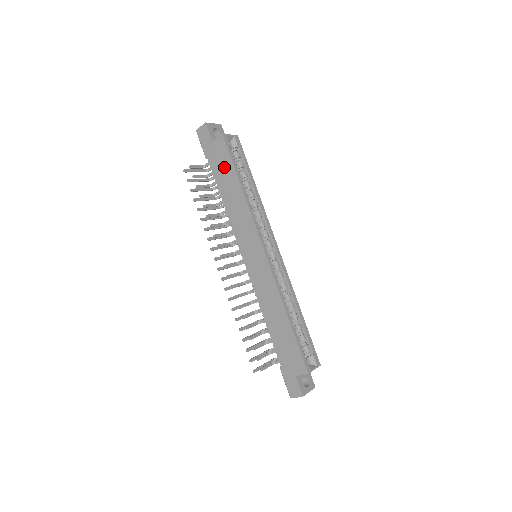
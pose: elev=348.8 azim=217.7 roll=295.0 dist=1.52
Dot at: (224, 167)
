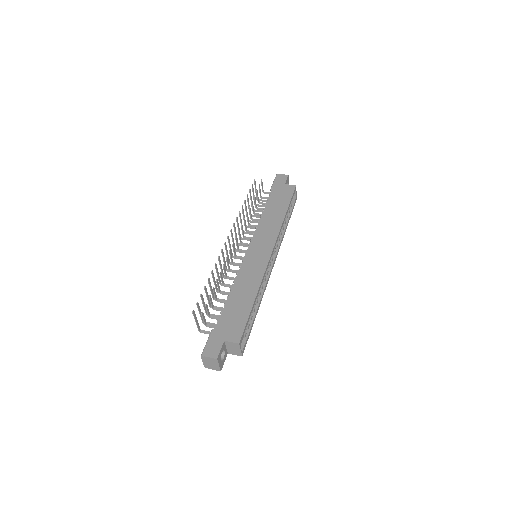
Dot at: (282, 199)
